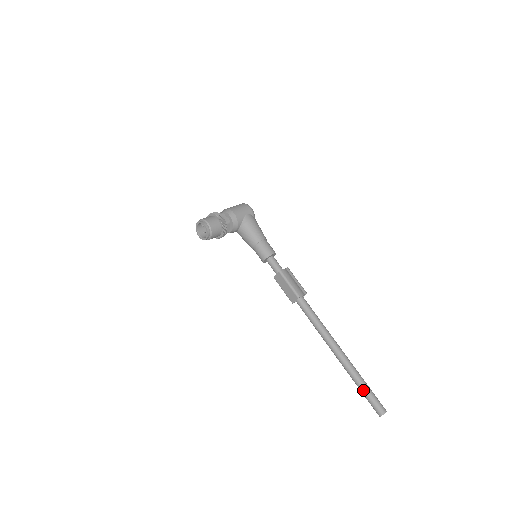
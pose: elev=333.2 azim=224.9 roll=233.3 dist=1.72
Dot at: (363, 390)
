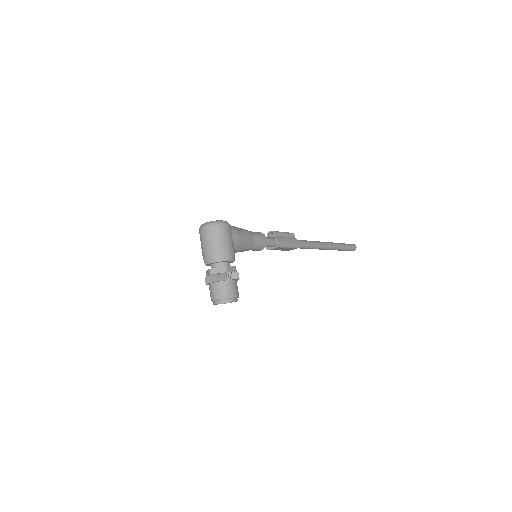
Dot at: (344, 250)
